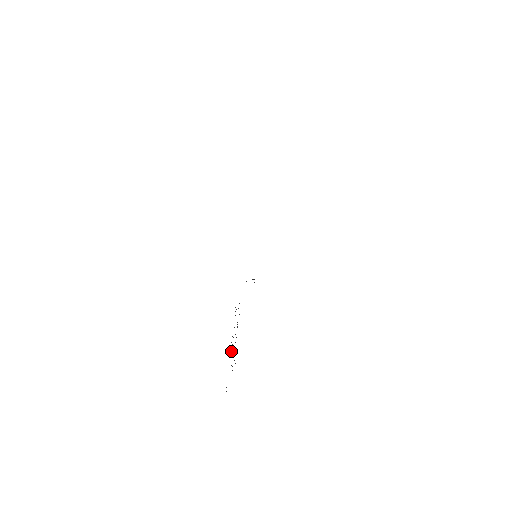
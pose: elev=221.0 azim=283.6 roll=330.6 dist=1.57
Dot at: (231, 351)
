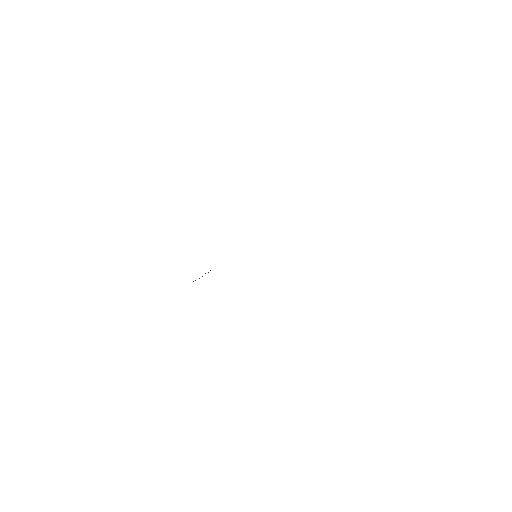
Dot at: occluded
